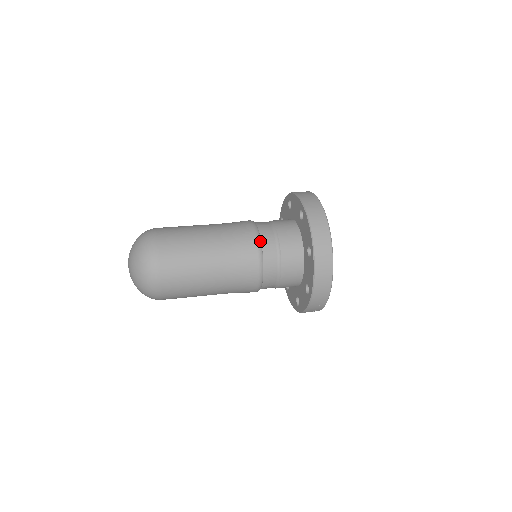
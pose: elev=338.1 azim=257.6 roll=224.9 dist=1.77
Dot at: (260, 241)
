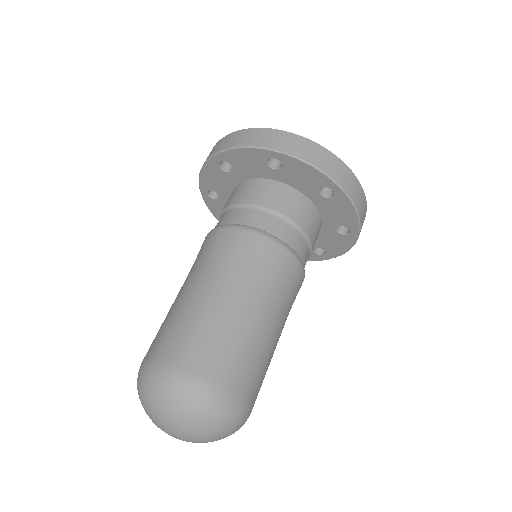
Dot at: (272, 236)
